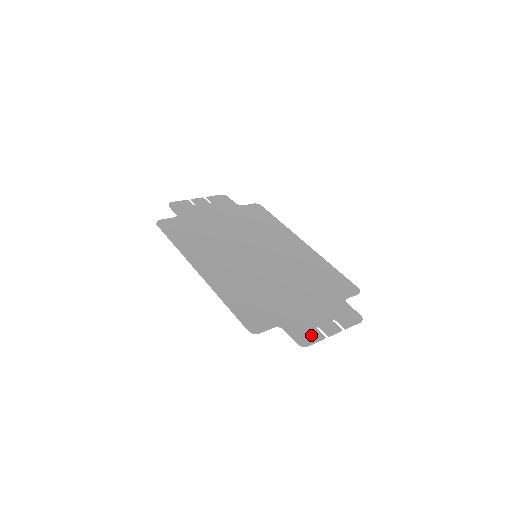
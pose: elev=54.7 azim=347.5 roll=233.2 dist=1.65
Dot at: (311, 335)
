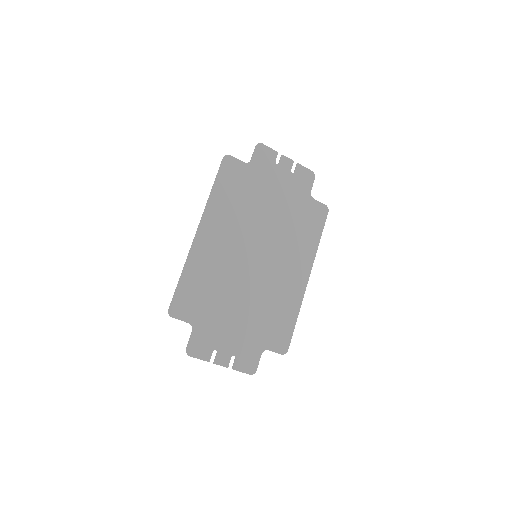
Dot at: (202, 352)
